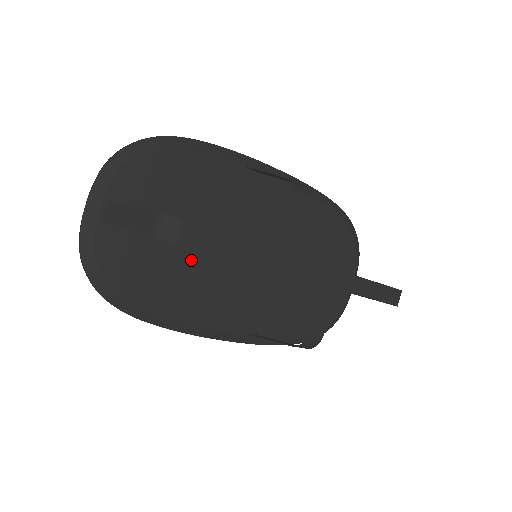
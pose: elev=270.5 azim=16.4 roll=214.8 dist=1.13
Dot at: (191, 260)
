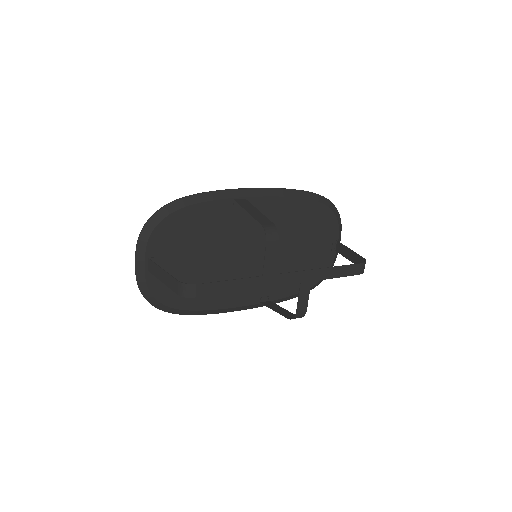
Dot at: (211, 272)
